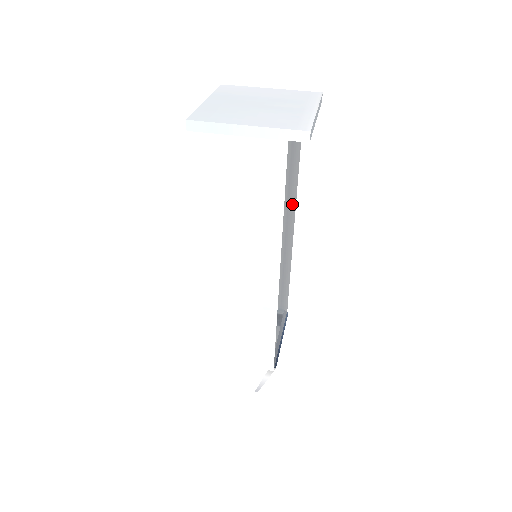
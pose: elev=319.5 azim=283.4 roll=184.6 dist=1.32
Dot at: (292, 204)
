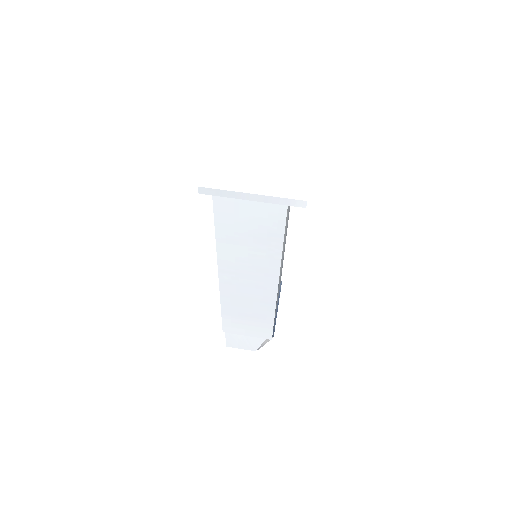
Dot at: occluded
